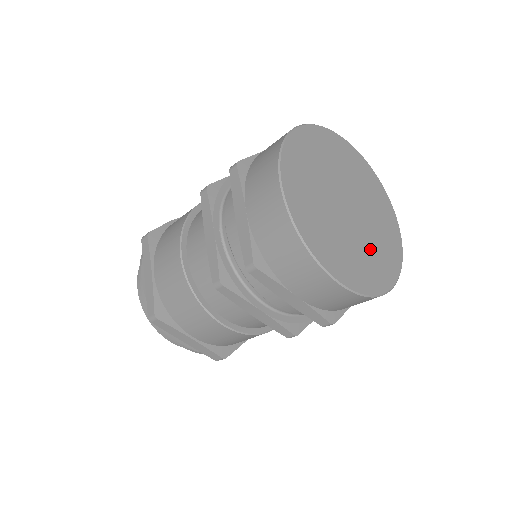
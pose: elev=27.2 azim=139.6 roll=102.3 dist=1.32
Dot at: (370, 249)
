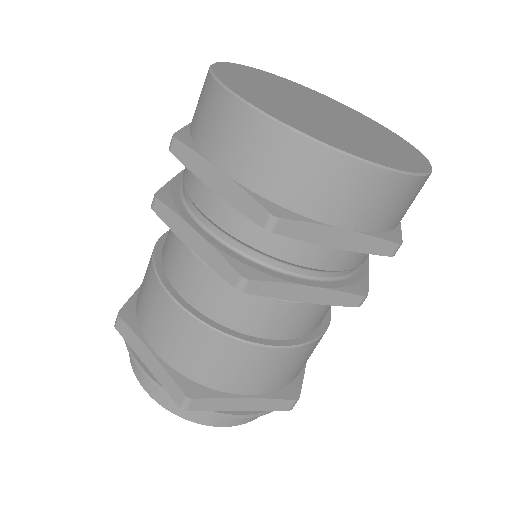
Dot at: (379, 140)
